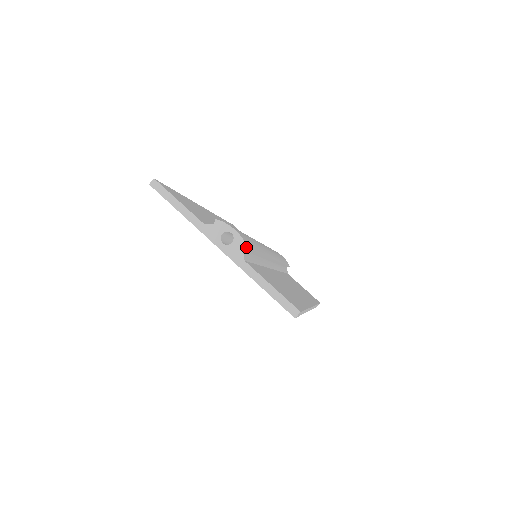
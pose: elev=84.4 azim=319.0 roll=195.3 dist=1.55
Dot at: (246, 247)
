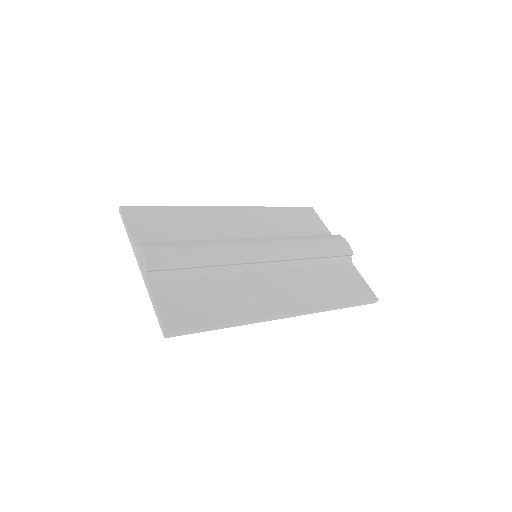
Dot at: (147, 270)
